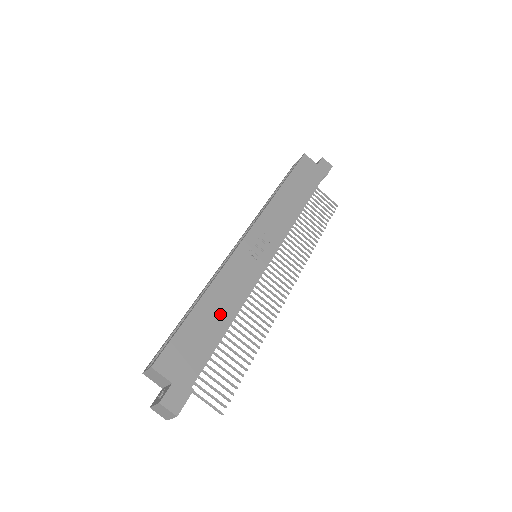
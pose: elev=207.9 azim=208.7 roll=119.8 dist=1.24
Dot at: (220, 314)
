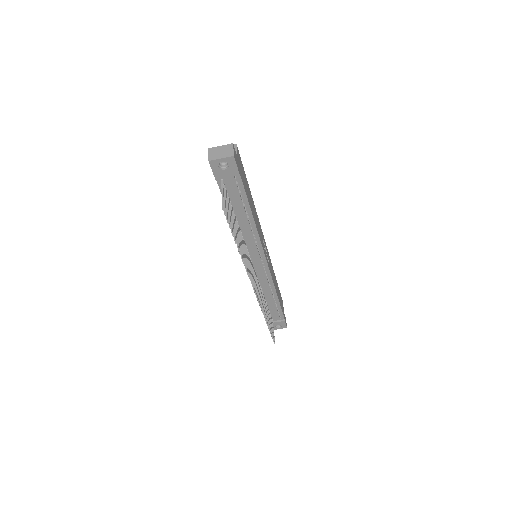
Dot at: (253, 209)
